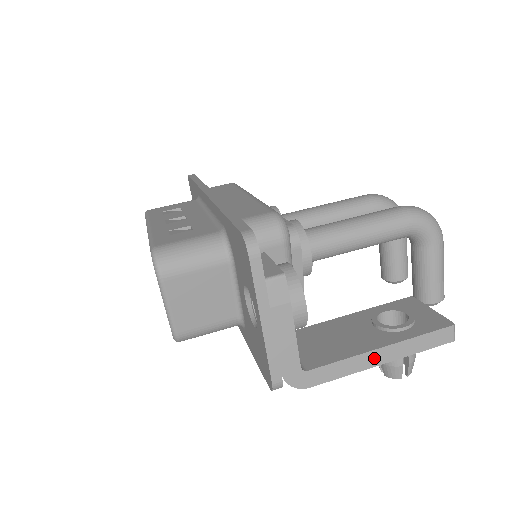
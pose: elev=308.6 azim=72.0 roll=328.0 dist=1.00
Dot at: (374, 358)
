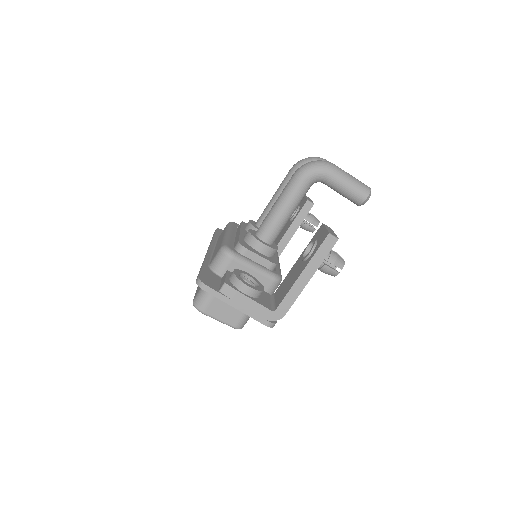
Dot at: (303, 281)
